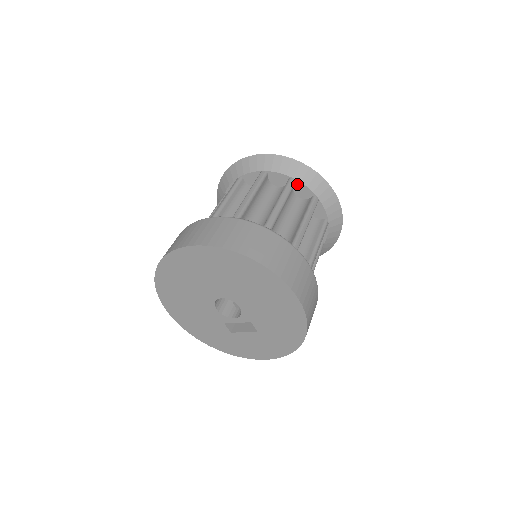
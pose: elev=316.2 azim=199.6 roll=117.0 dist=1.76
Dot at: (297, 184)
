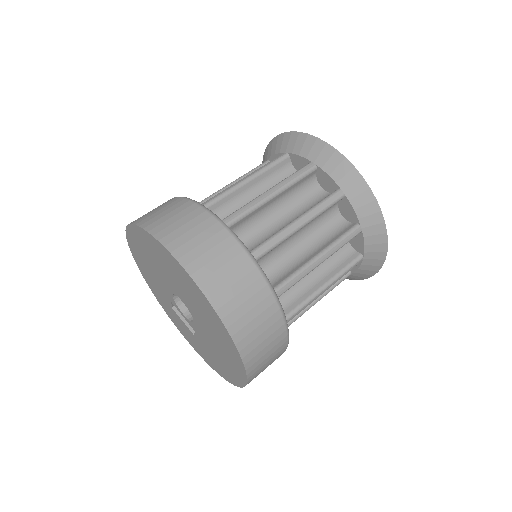
Dot at: (359, 234)
